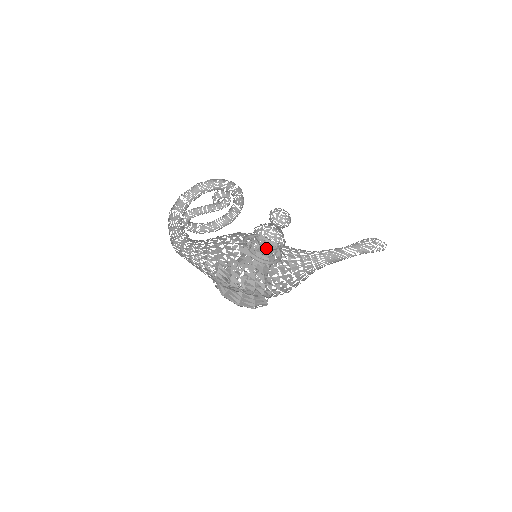
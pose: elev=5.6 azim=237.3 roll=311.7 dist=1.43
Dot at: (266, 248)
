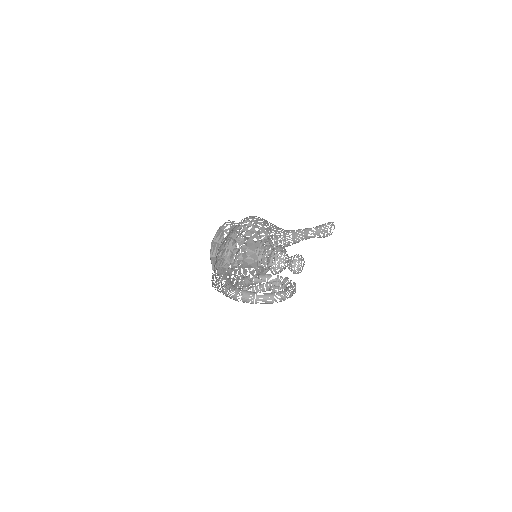
Dot at: occluded
